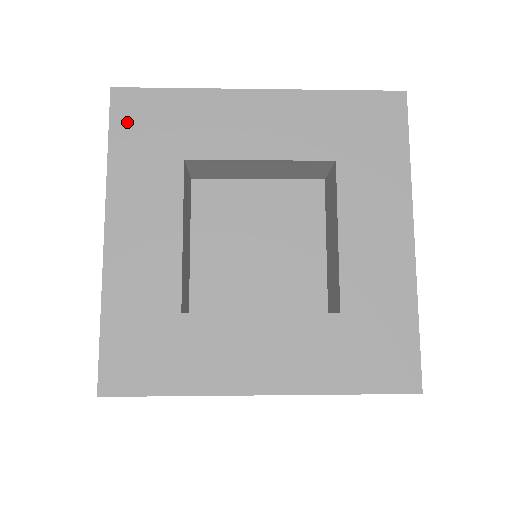
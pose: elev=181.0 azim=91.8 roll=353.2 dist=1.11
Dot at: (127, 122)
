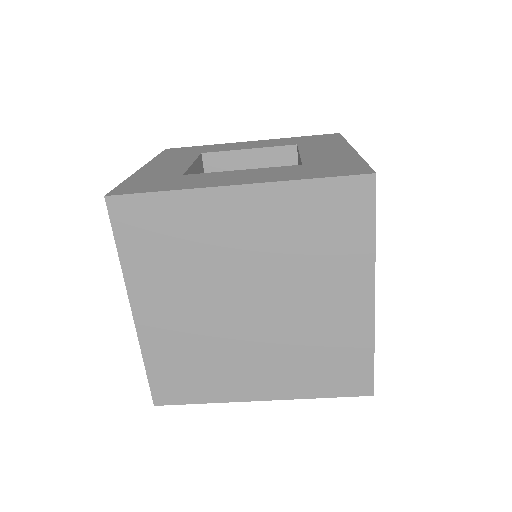
Dot at: (171, 152)
